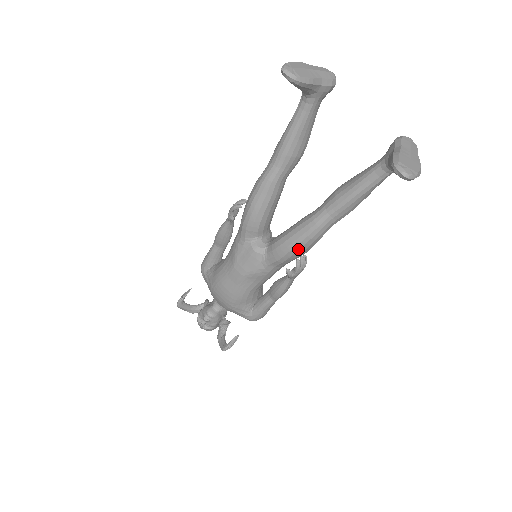
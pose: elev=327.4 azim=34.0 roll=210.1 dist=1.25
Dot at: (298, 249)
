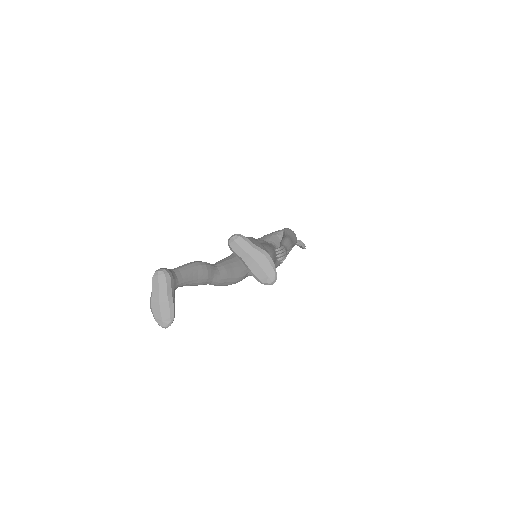
Dot at: occluded
